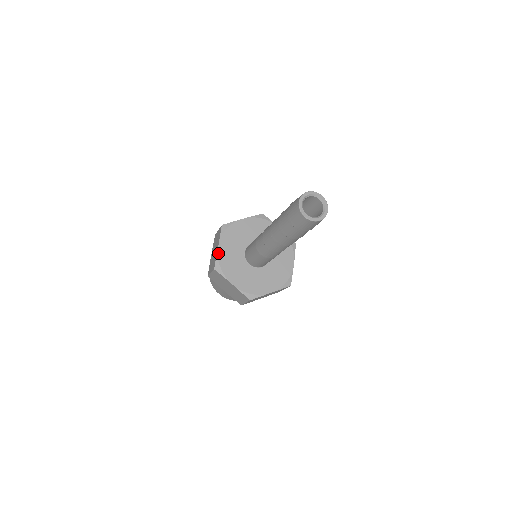
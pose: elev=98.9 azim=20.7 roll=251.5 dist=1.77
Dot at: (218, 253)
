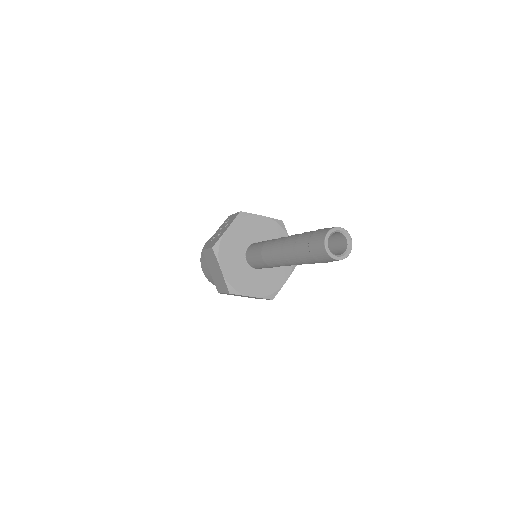
Dot at: (225, 277)
